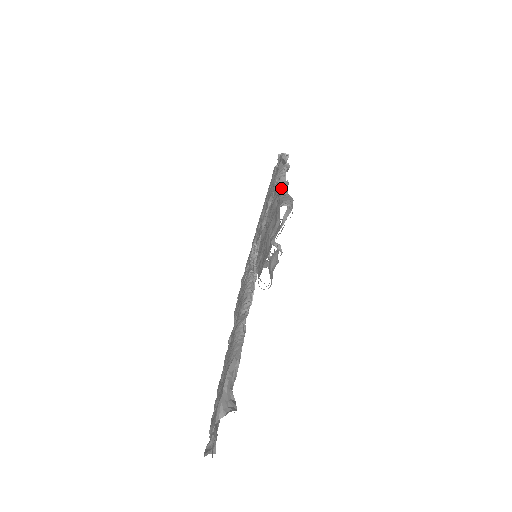
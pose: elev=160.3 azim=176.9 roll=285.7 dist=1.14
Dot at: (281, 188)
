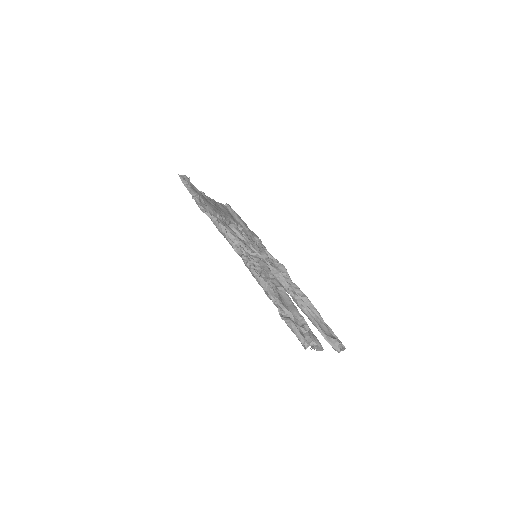
Dot at: (269, 298)
